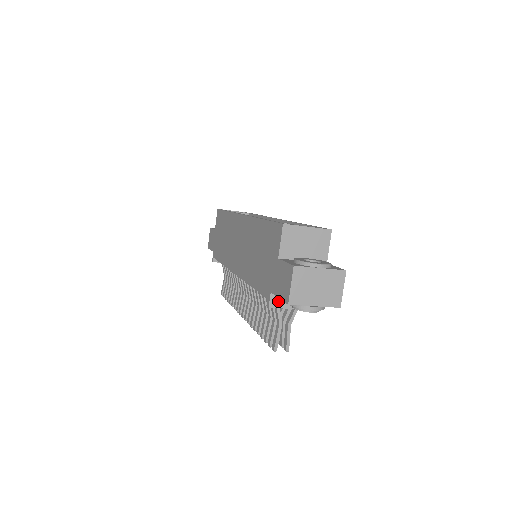
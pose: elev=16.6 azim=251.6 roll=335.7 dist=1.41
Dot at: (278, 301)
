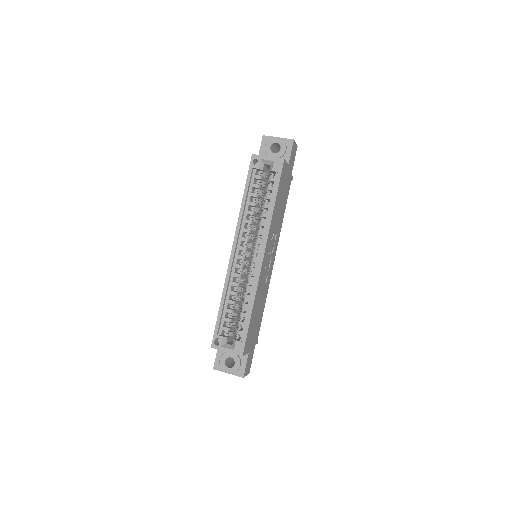
Dot at: occluded
